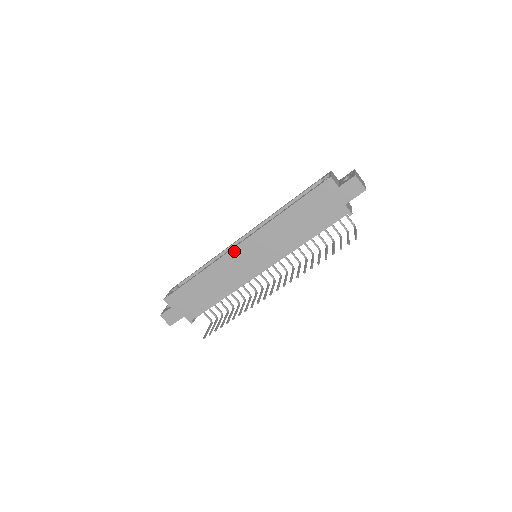
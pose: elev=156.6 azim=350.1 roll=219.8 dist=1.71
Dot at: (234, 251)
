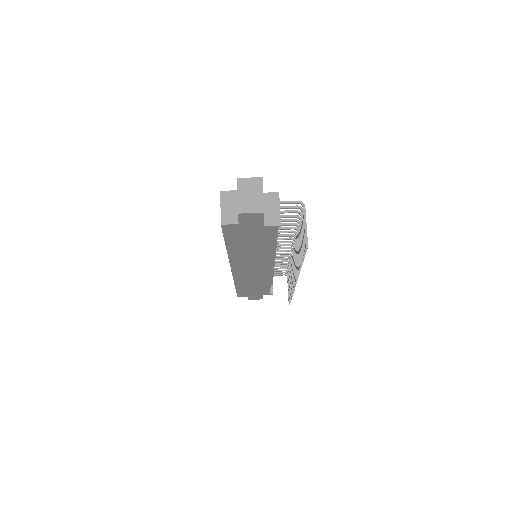
Dot at: (235, 273)
